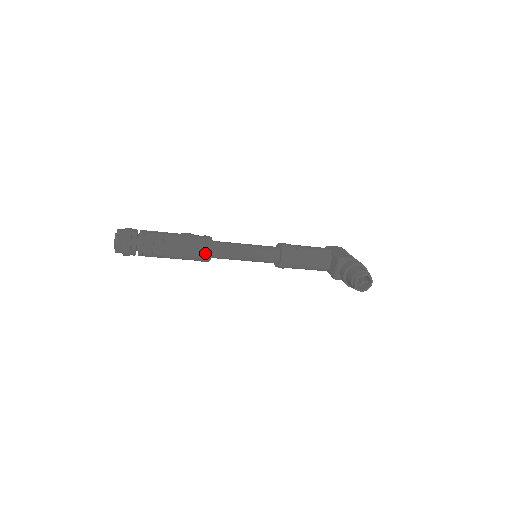
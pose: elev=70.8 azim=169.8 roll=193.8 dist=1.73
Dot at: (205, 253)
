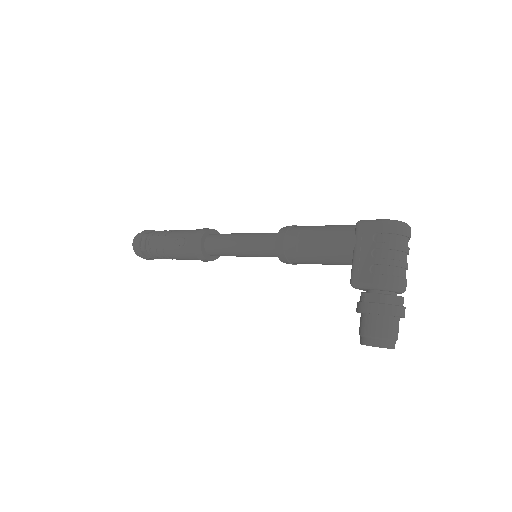
Dot at: (204, 261)
